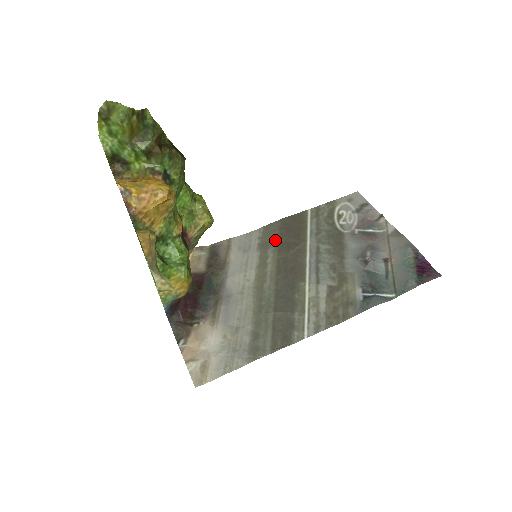
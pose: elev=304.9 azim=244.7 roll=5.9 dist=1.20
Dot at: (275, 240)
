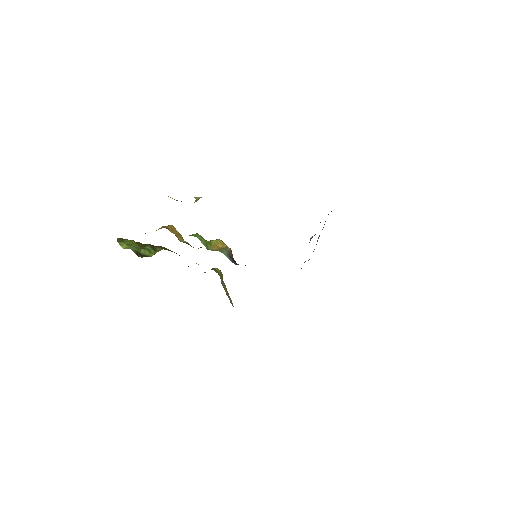
Dot at: occluded
